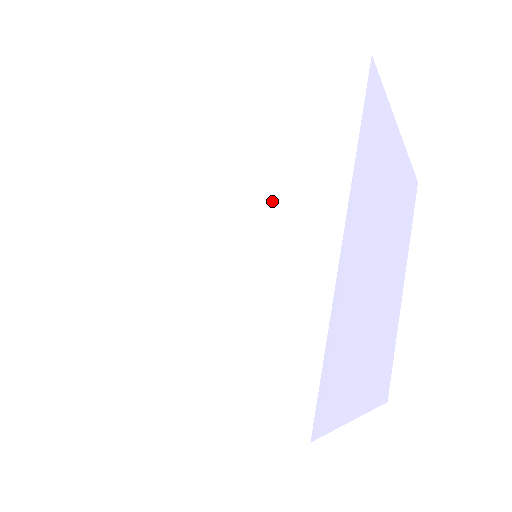
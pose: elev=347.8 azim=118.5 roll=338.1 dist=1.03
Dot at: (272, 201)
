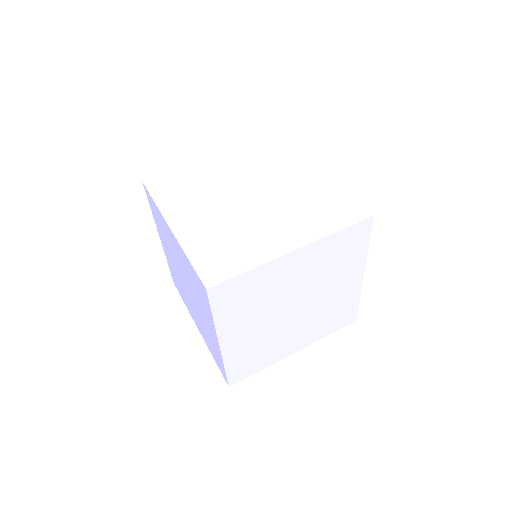
Dot at: (336, 280)
